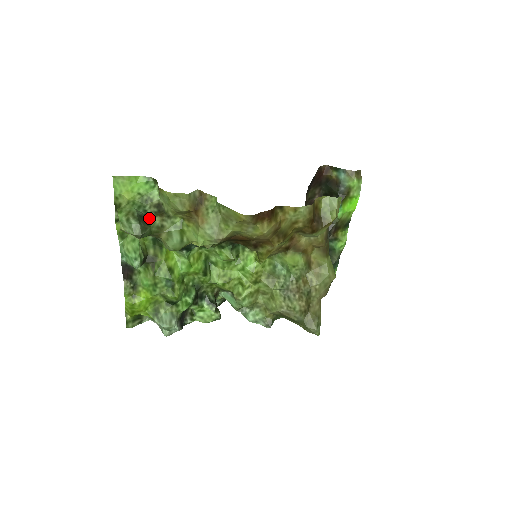
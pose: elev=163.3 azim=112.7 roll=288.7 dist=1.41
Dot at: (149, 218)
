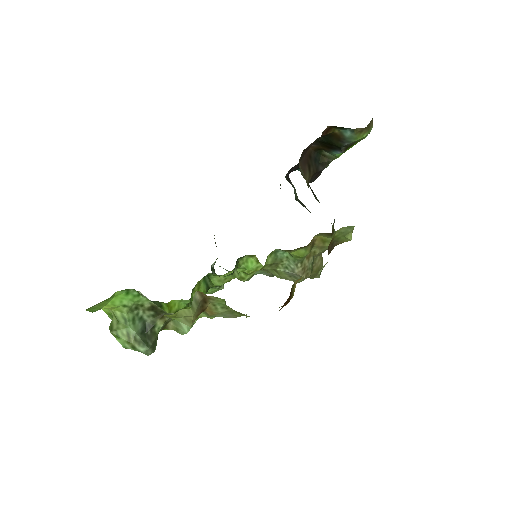
Dot at: (150, 326)
